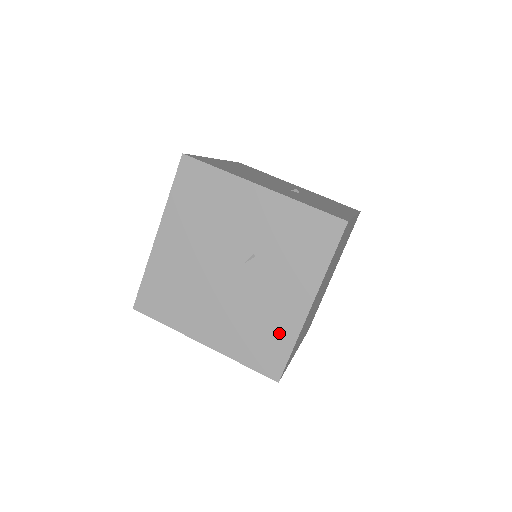
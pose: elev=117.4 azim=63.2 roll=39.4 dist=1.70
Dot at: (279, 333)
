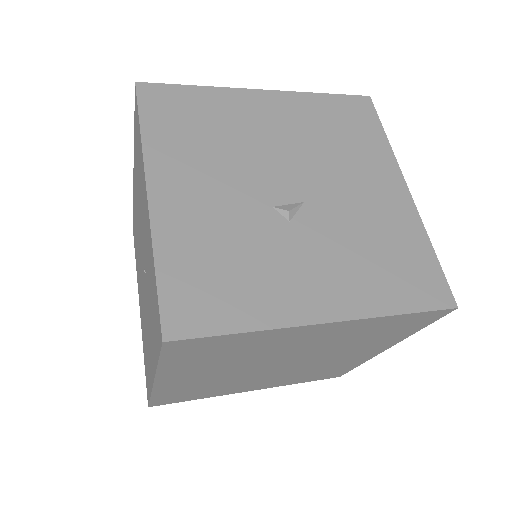
Dot at: (148, 369)
